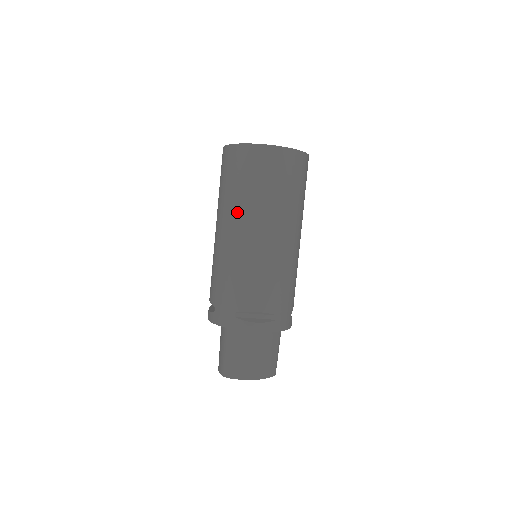
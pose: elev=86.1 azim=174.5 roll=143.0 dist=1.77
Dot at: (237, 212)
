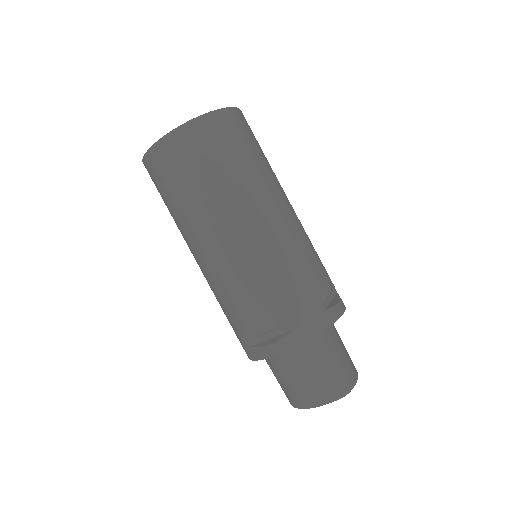
Dot at: (251, 193)
